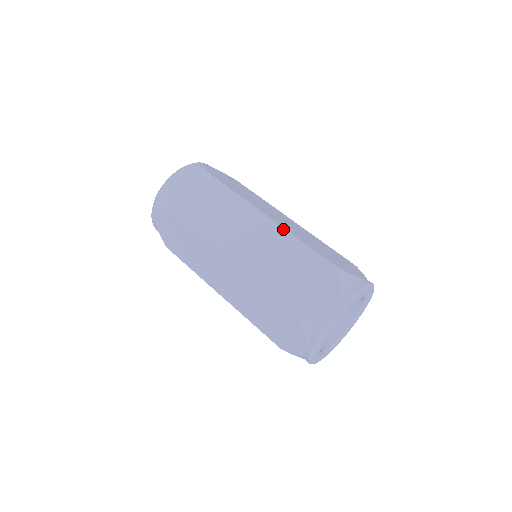
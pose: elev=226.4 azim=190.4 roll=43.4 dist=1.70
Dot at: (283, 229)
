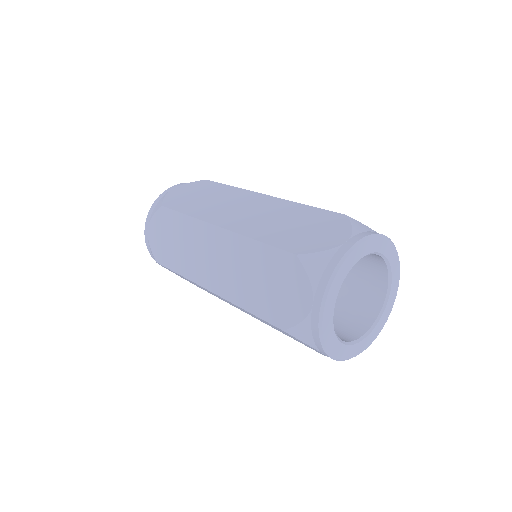
Dot at: (236, 235)
